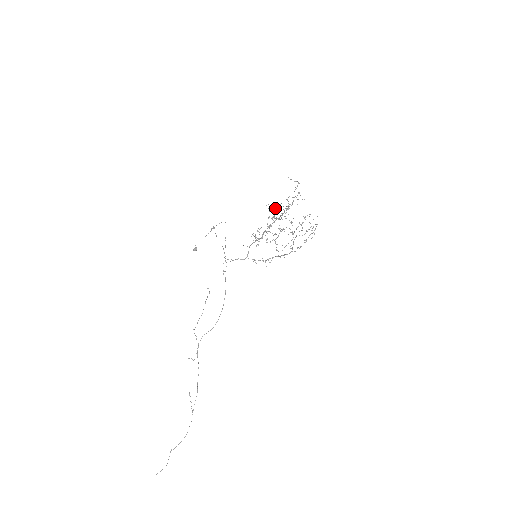
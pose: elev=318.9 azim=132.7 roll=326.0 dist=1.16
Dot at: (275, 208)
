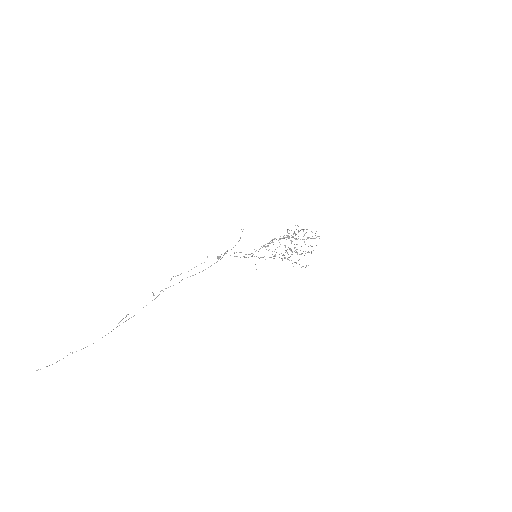
Dot at: occluded
